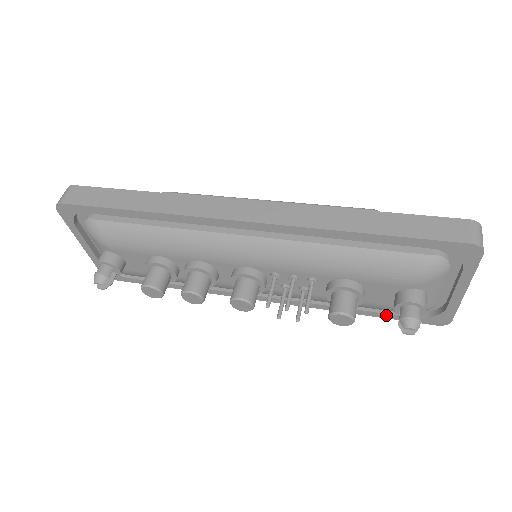
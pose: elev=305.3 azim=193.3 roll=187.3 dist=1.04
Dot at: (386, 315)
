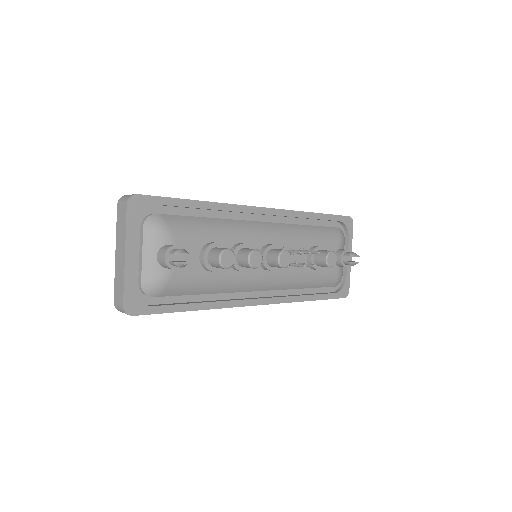
Dot at: (324, 296)
